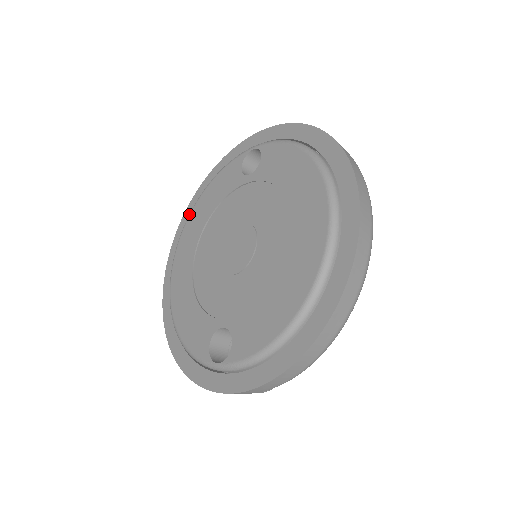
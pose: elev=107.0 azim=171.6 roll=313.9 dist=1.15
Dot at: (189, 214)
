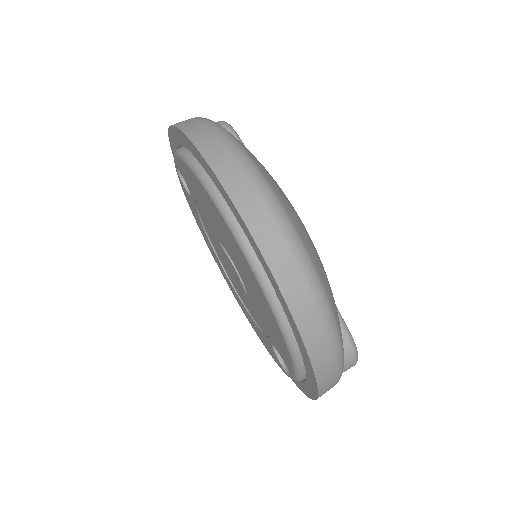
Dot at: occluded
